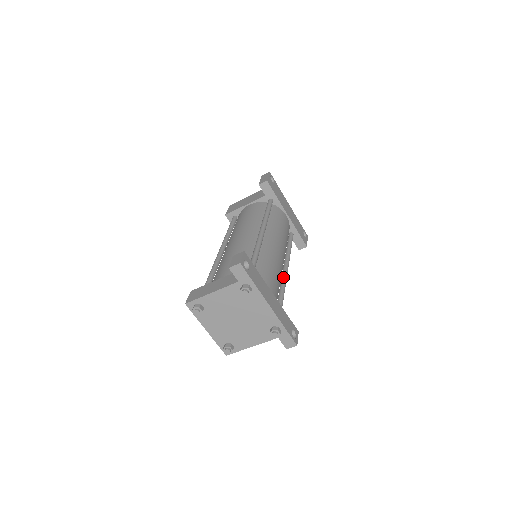
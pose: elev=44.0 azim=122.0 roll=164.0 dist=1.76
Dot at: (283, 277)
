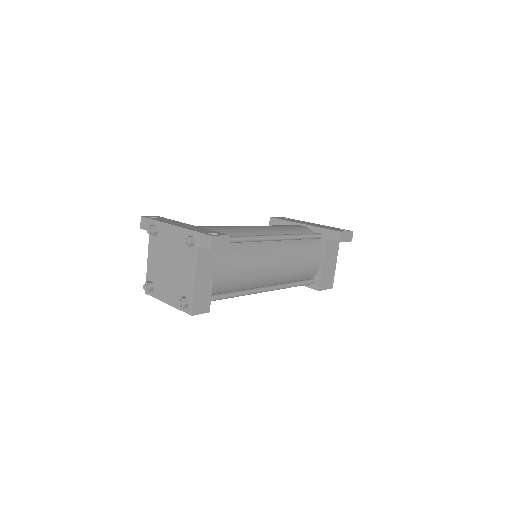
Dot at: occluded
